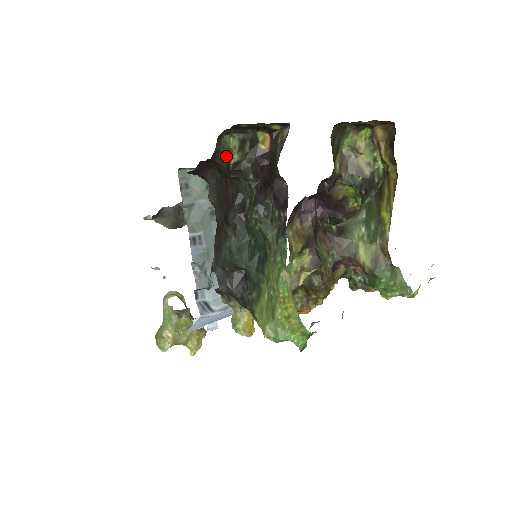
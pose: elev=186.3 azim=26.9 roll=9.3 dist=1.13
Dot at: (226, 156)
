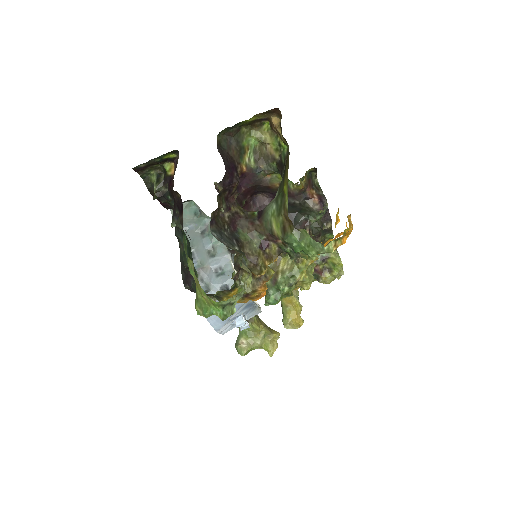
Dot at: occluded
